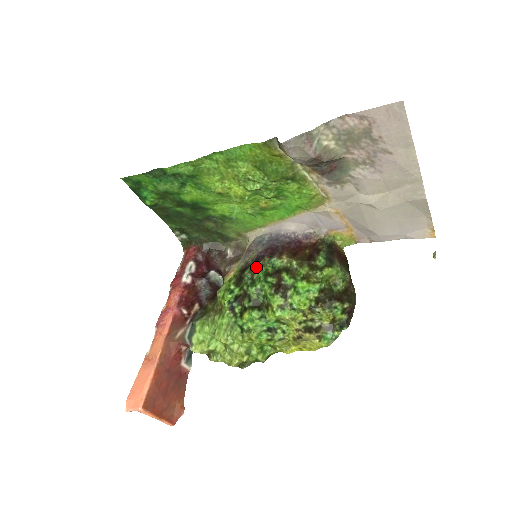
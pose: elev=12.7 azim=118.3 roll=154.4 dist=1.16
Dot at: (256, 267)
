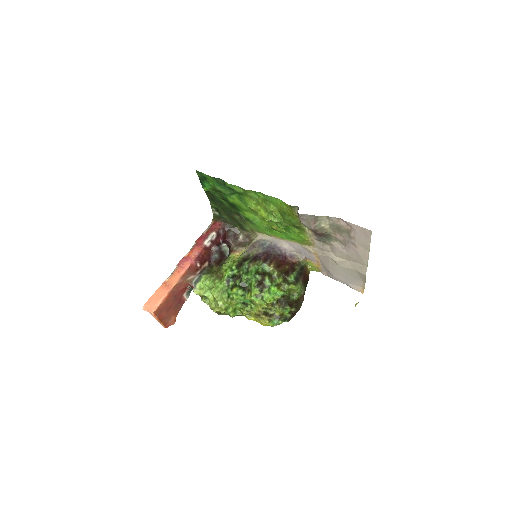
Dot at: (253, 263)
